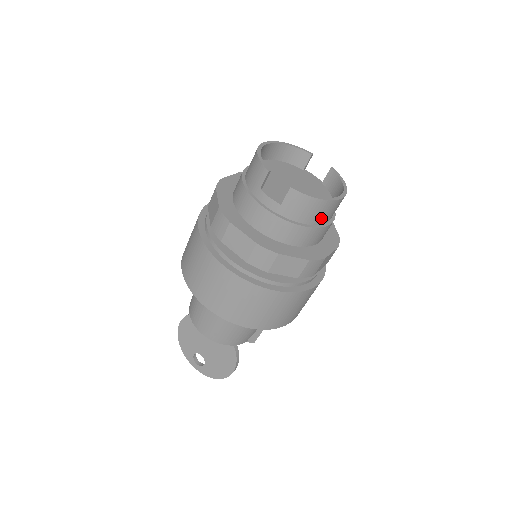
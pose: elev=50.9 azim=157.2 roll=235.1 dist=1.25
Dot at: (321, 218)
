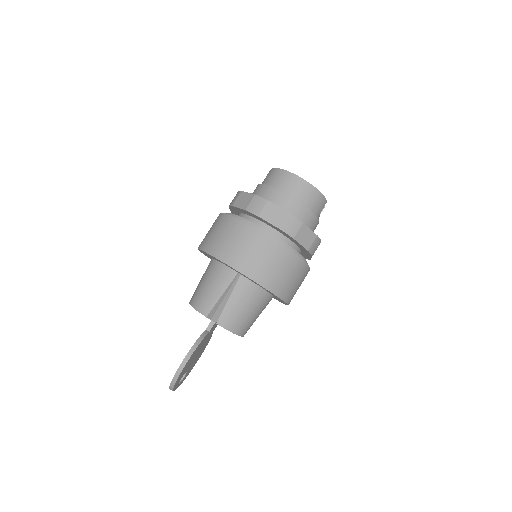
Dot at: (280, 185)
